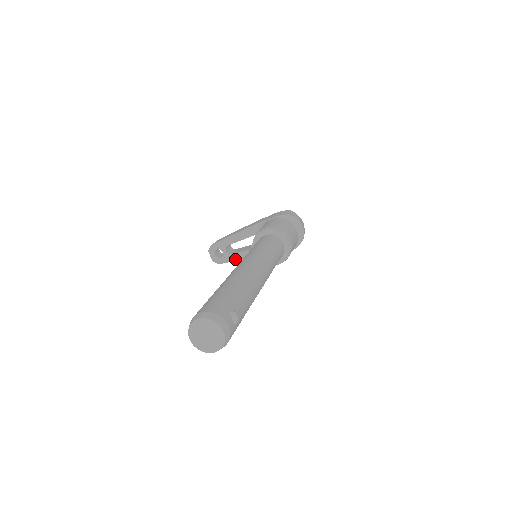
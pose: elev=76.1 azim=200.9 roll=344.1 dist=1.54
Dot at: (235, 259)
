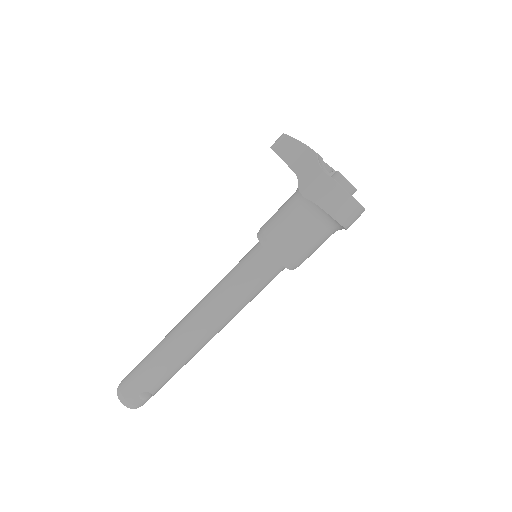
Dot at: occluded
